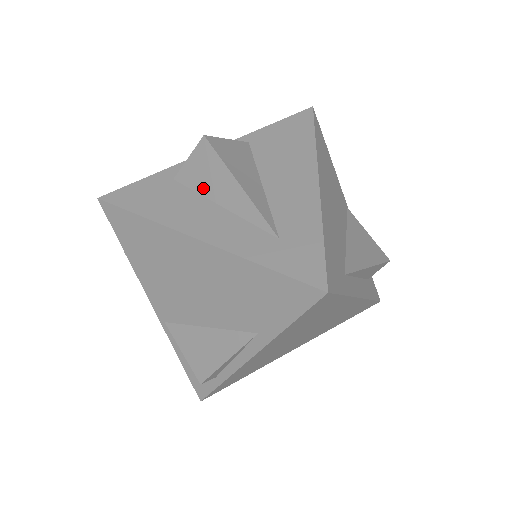
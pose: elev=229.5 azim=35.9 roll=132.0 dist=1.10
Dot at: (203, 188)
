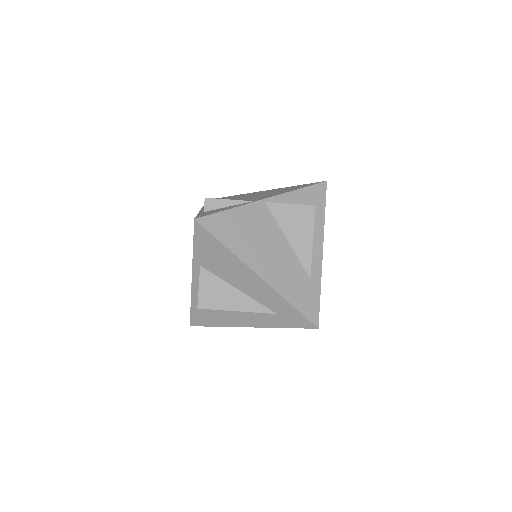
Dot at: occluded
